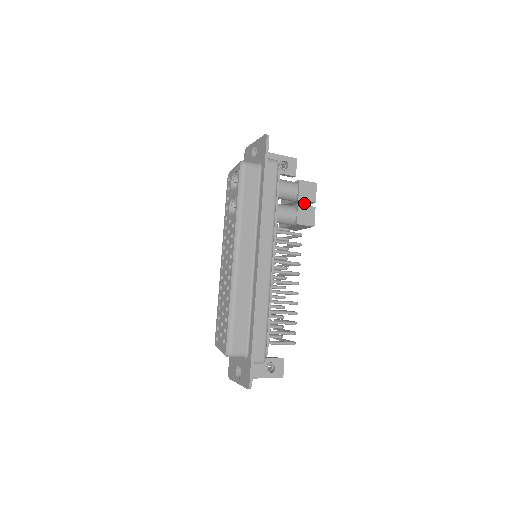
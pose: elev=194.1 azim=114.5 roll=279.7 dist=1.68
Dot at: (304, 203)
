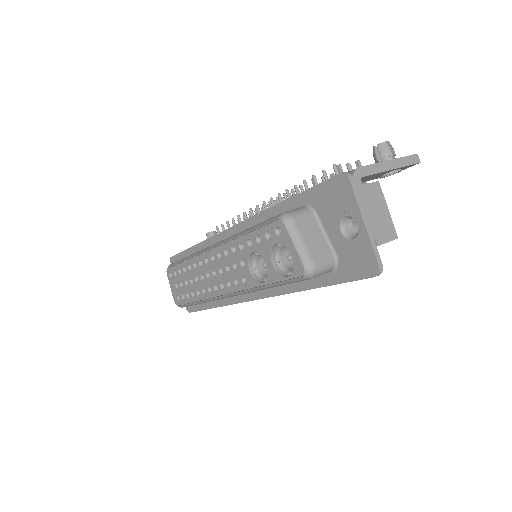
Dot at: occluded
